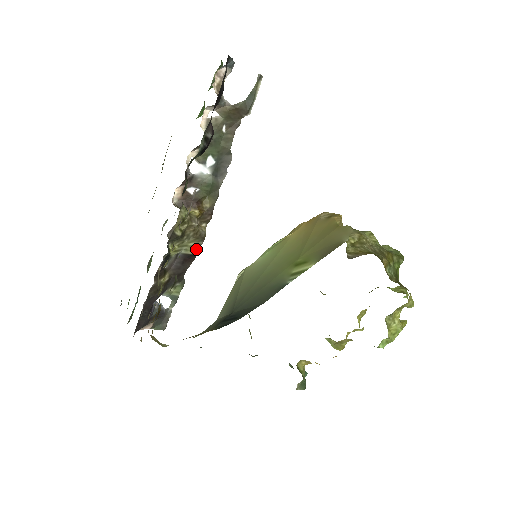
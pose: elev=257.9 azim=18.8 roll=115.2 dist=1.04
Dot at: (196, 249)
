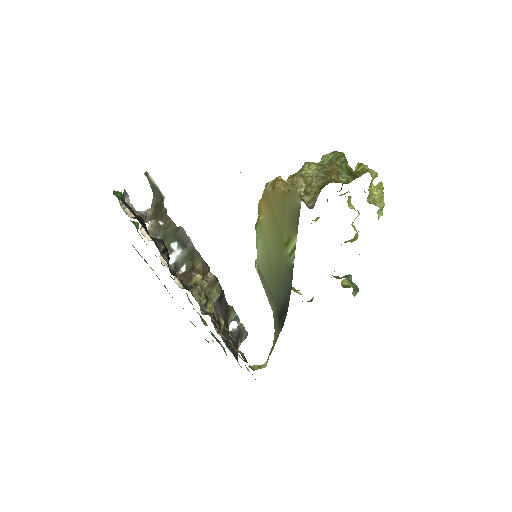
Dot at: (219, 289)
